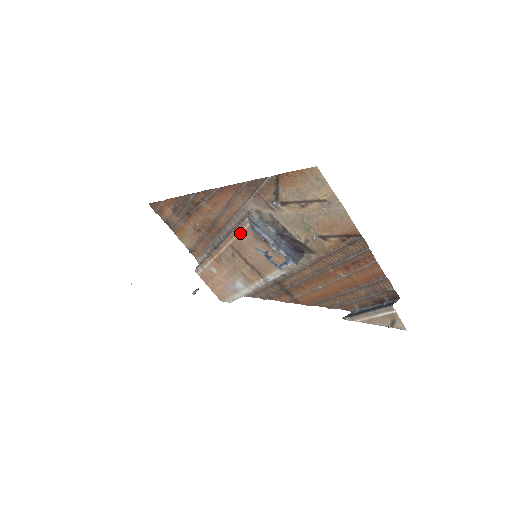
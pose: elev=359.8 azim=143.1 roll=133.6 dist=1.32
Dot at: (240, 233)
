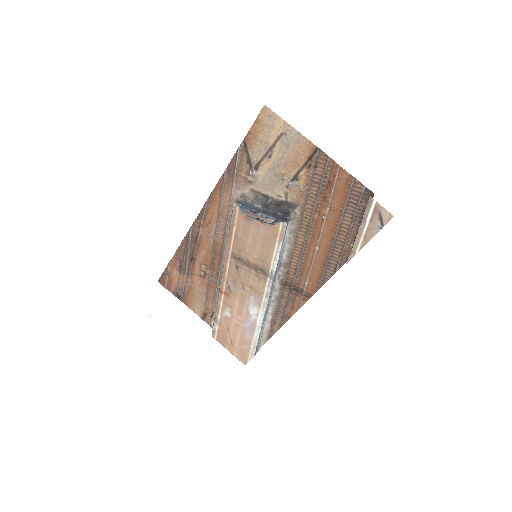
Dot at: (235, 228)
